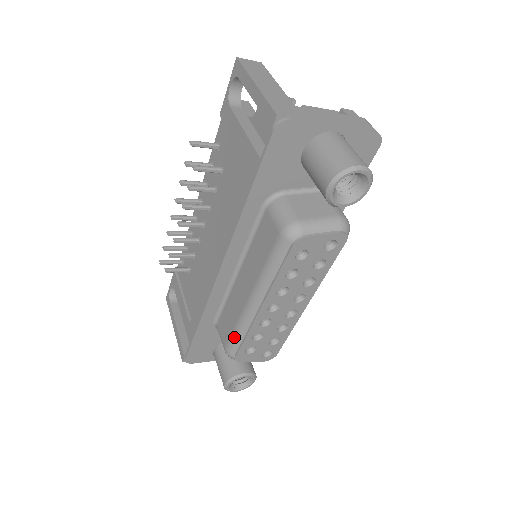
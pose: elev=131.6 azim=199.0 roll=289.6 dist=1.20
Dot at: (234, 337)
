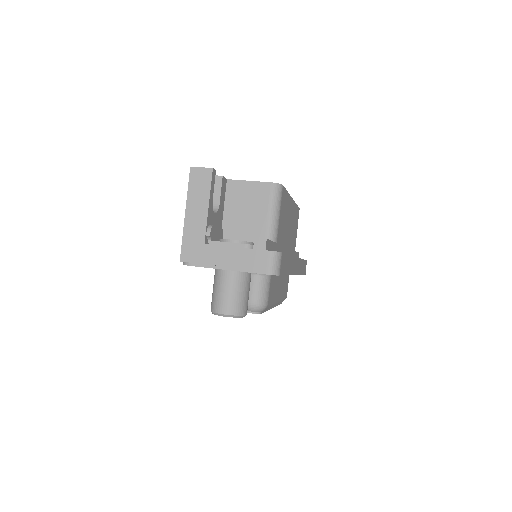
Dot at: occluded
